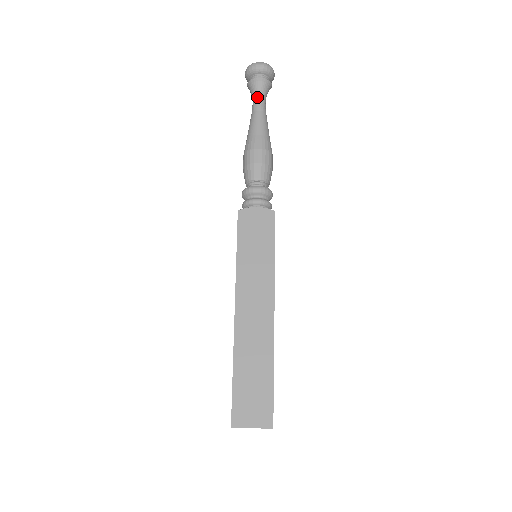
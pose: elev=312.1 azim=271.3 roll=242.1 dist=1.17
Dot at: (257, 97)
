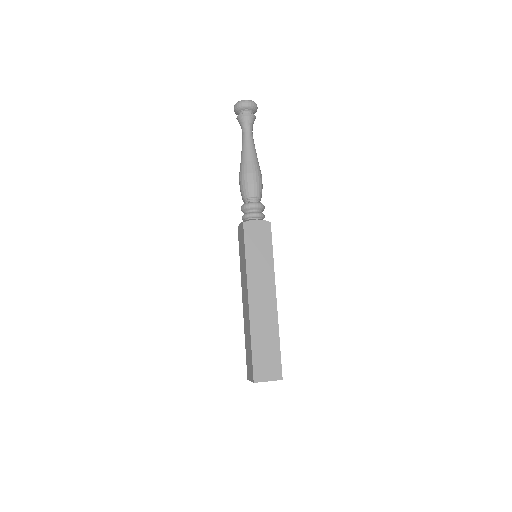
Dot at: (247, 129)
